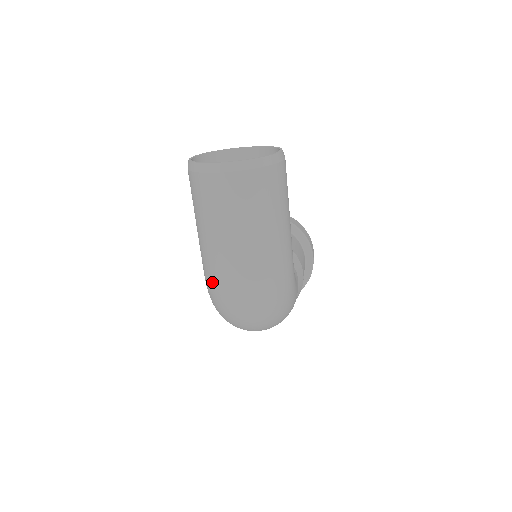
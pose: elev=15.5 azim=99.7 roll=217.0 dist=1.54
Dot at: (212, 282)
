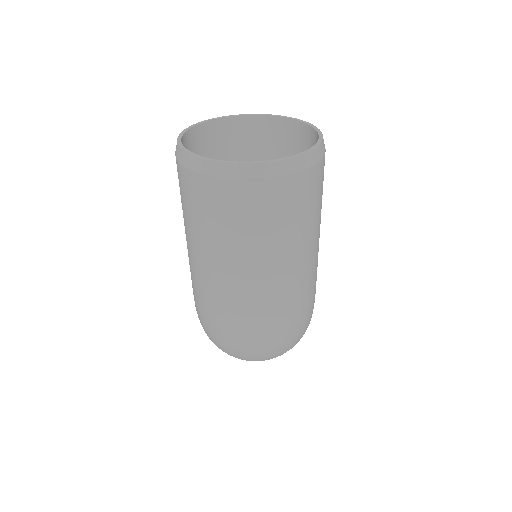
Dot at: (209, 315)
